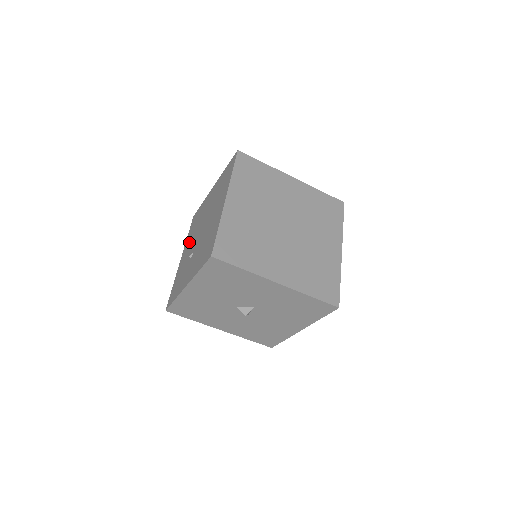
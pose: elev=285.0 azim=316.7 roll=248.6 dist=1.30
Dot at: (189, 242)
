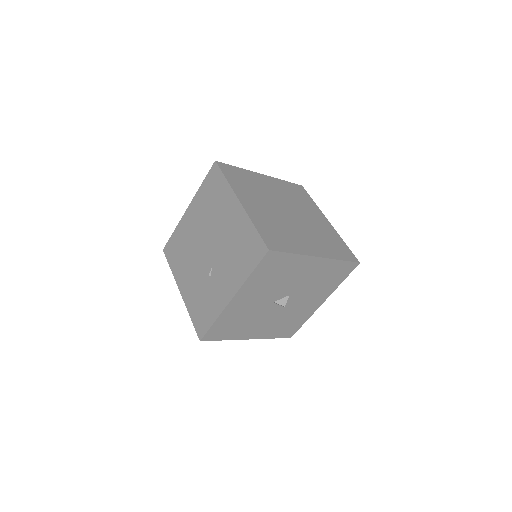
Dot at: (185, 269)
